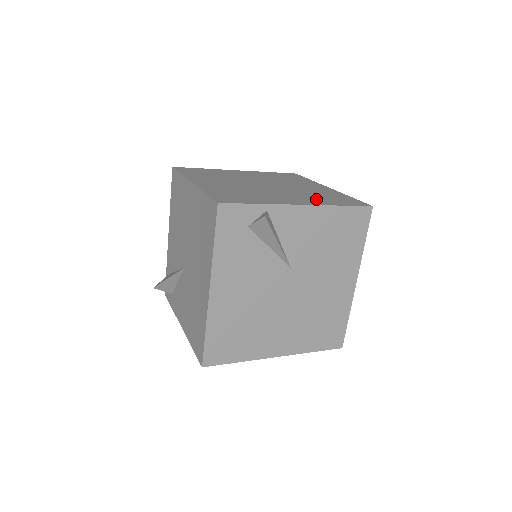
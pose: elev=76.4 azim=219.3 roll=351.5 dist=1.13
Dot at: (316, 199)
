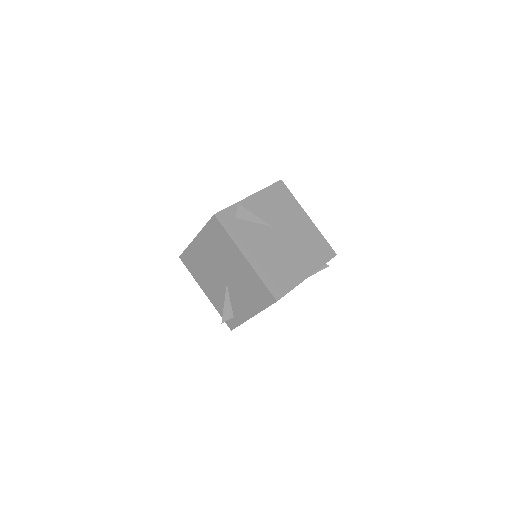
Dot at: occluded
